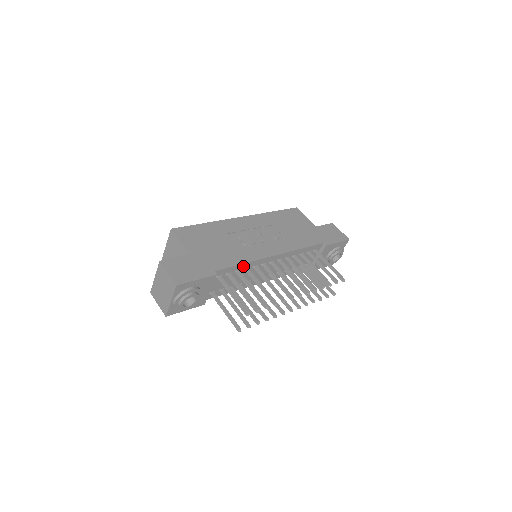
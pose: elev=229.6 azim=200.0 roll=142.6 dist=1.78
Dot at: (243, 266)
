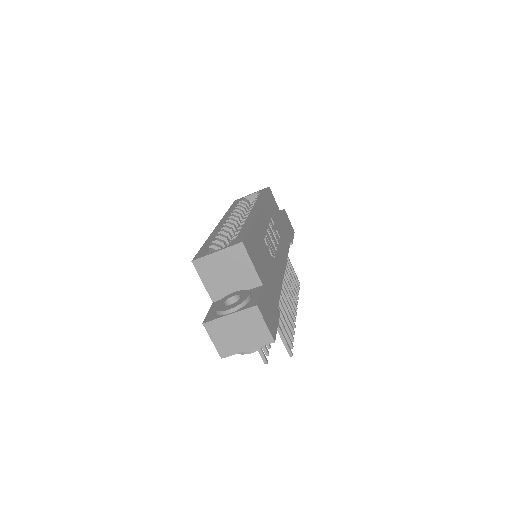
Dot at: occluded
